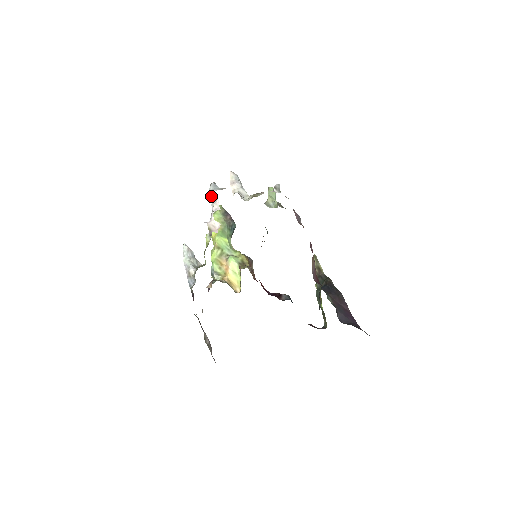
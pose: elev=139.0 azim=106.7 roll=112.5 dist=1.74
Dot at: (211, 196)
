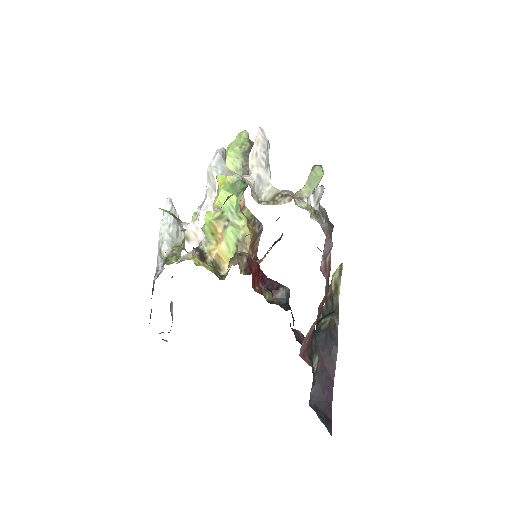
Dot at: (209, 177)
